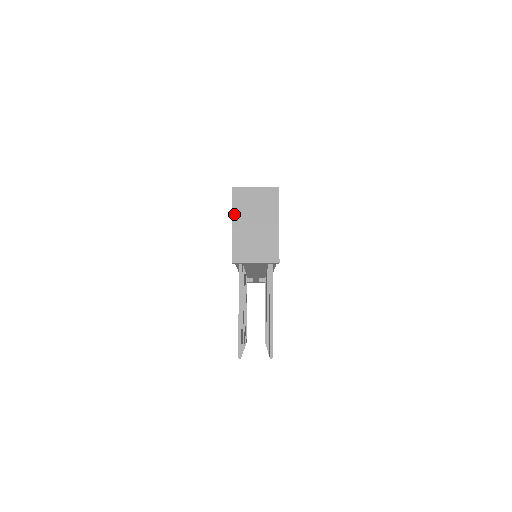
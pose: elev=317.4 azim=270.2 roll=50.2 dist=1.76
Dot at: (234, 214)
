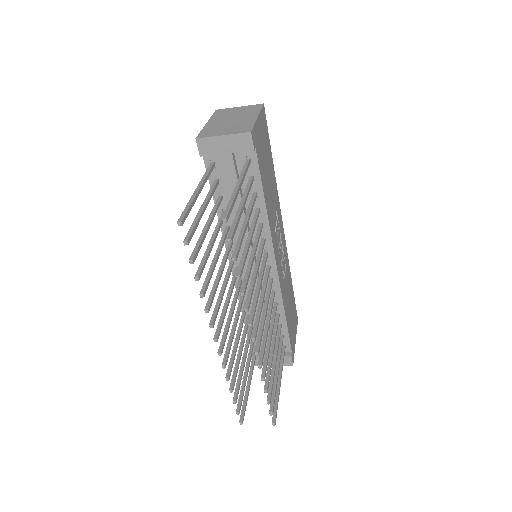
Dot at: (211, 119)
